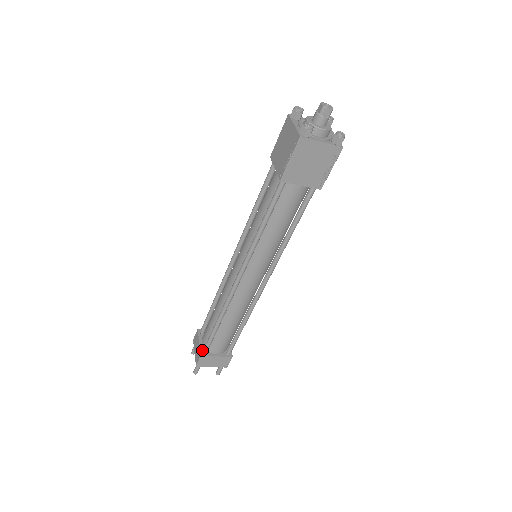
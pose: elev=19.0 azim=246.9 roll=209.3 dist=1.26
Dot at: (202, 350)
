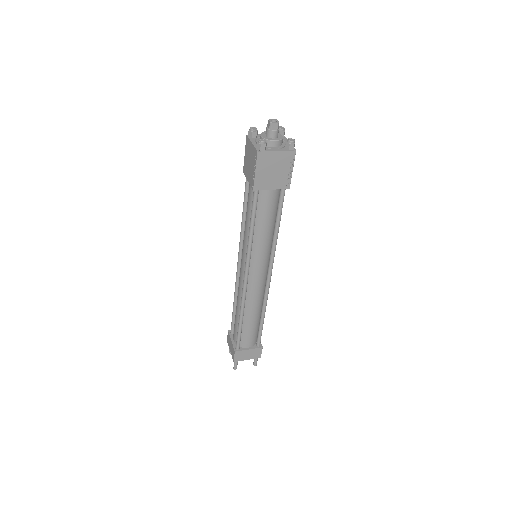
Dot at: (235, 347)
